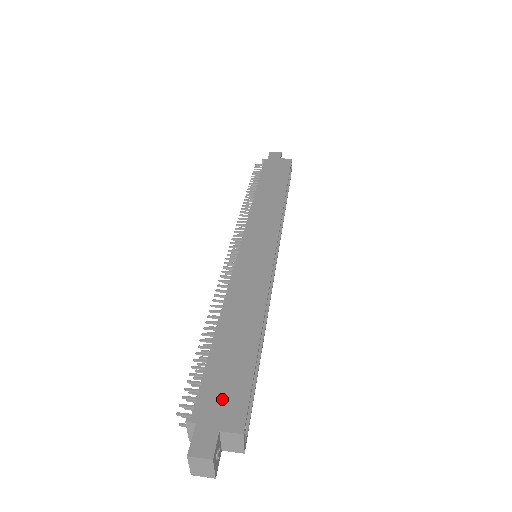
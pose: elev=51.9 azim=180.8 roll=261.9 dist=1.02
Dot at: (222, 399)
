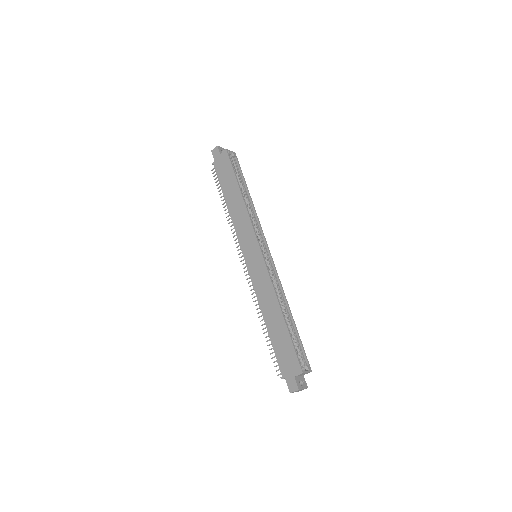
Dot at: (287, 362)
